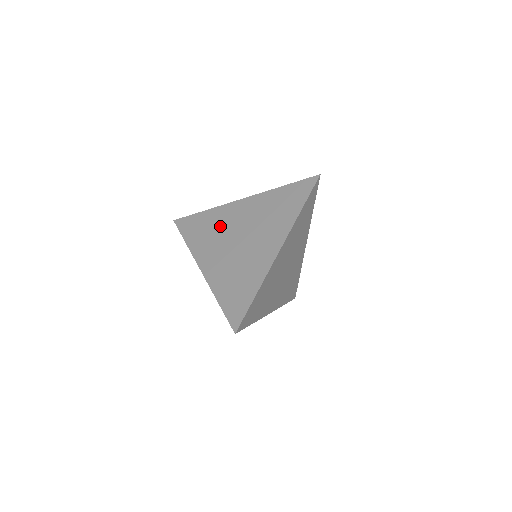
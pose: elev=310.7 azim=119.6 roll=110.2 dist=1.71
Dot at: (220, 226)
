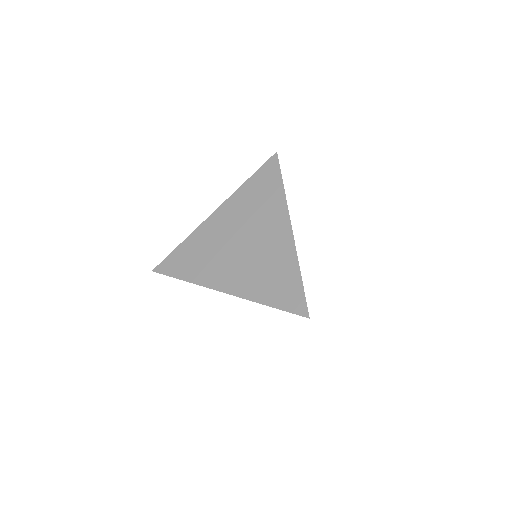
Dot at: (211, 245)
